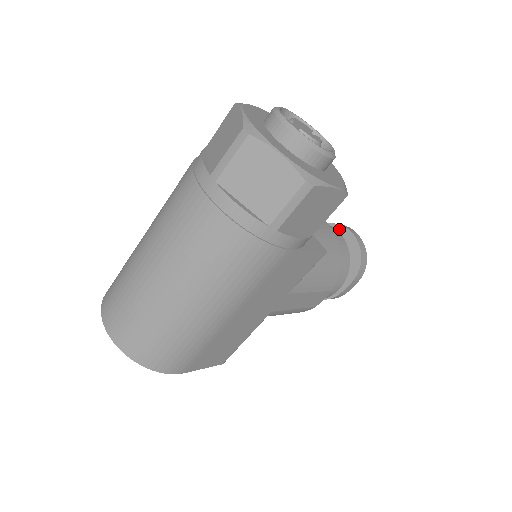
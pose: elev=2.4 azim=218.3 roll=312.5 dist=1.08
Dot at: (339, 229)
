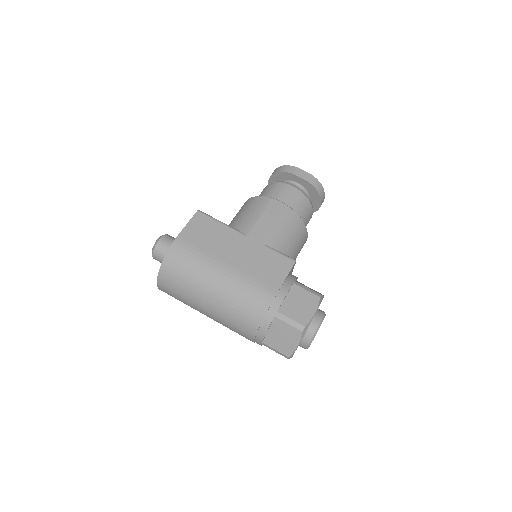
Dot at: (318, 198)
